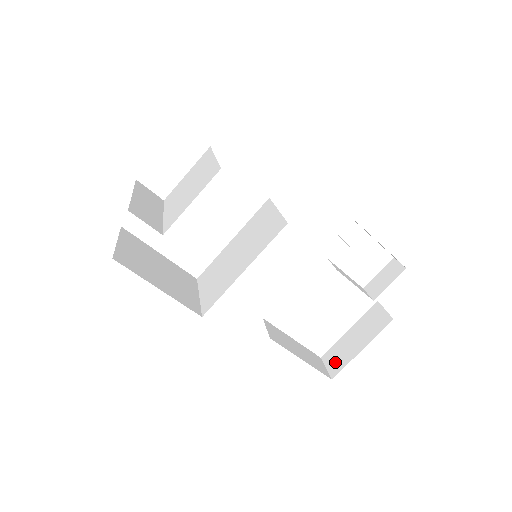
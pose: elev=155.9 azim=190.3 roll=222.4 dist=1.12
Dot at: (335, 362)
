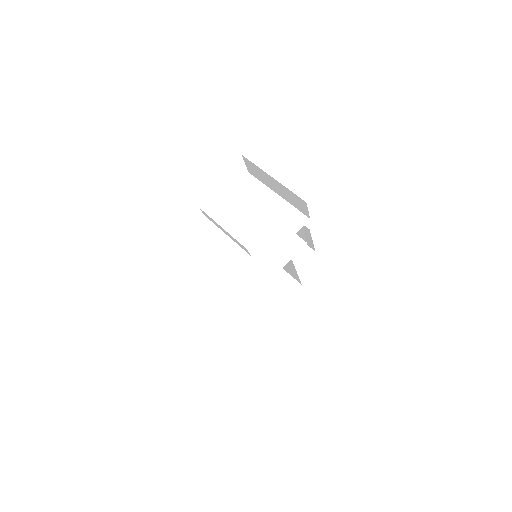
Dot at: (258, 316)
